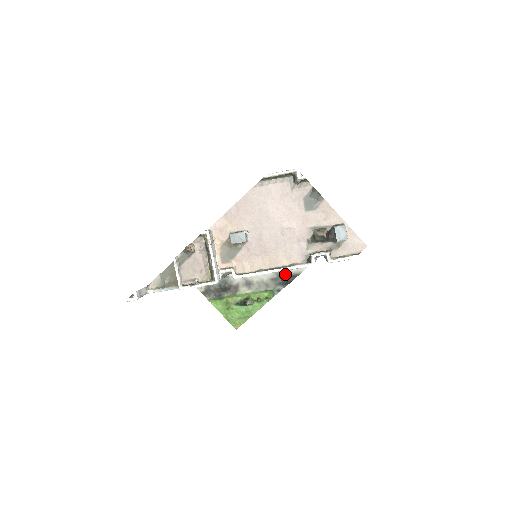
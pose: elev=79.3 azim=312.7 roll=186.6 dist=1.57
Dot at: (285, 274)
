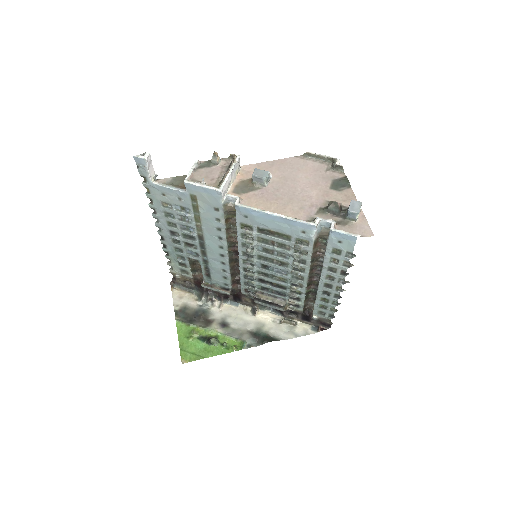
Dot at: (265, 333)
